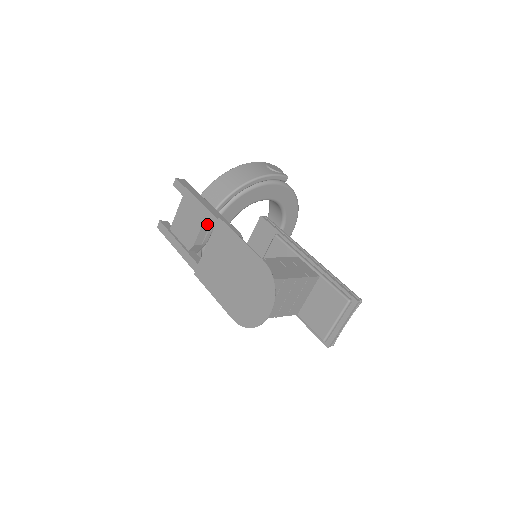
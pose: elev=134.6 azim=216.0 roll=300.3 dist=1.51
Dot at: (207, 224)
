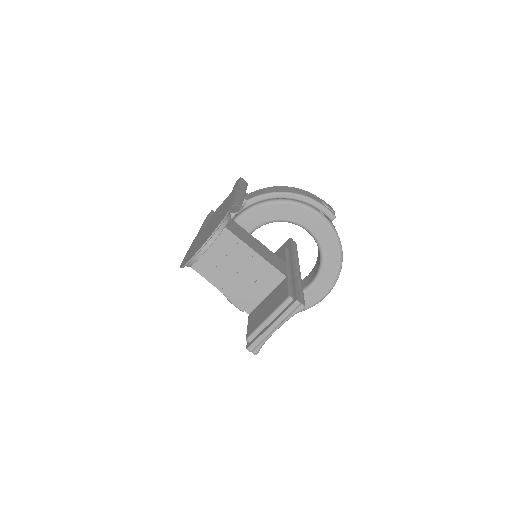
Dot at: occluded
